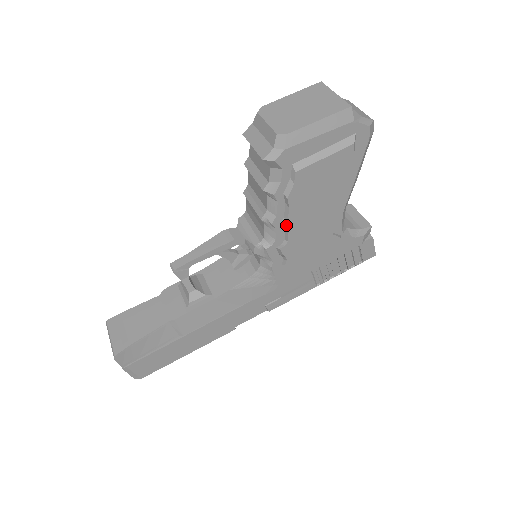
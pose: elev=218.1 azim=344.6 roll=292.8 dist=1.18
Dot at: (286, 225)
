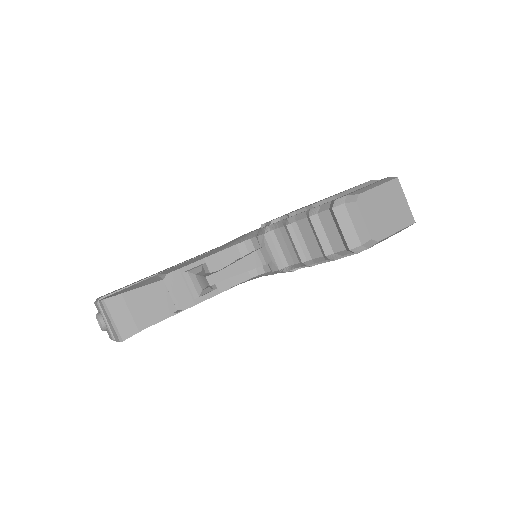
Dot at: (313, 265)
